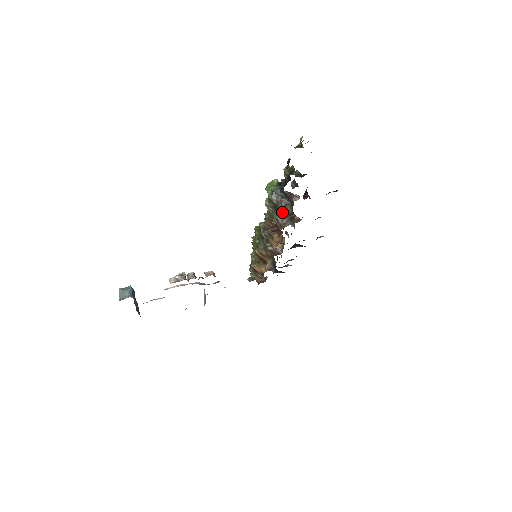
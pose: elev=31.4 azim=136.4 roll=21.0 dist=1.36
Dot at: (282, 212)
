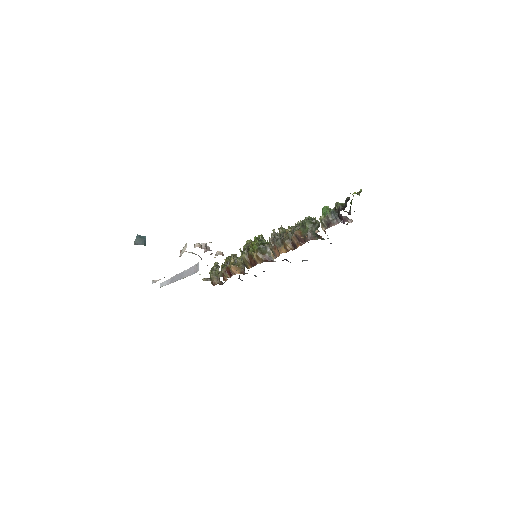
Dot at: (314, 229)
